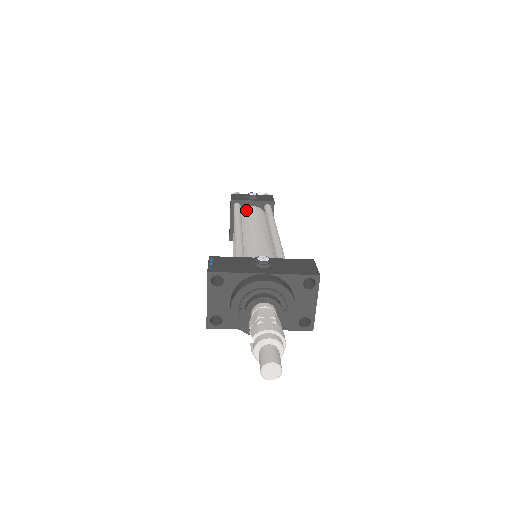
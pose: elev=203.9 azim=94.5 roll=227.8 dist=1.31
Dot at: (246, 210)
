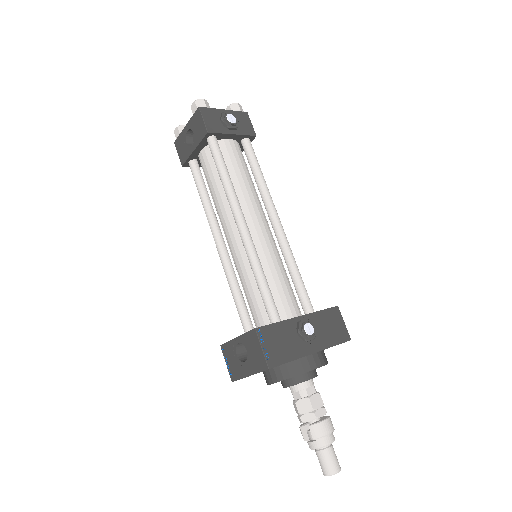
Dot at: (226, 152)
